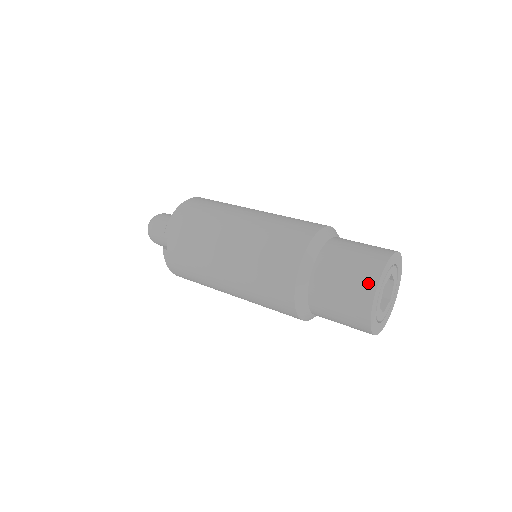
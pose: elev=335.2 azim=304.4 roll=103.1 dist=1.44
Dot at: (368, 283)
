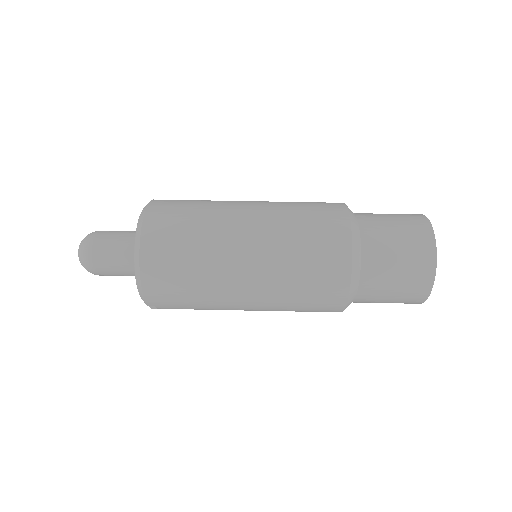
Dot at: (419, 296)
